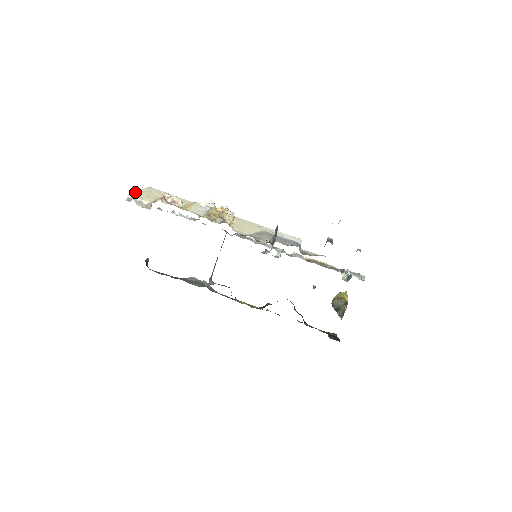
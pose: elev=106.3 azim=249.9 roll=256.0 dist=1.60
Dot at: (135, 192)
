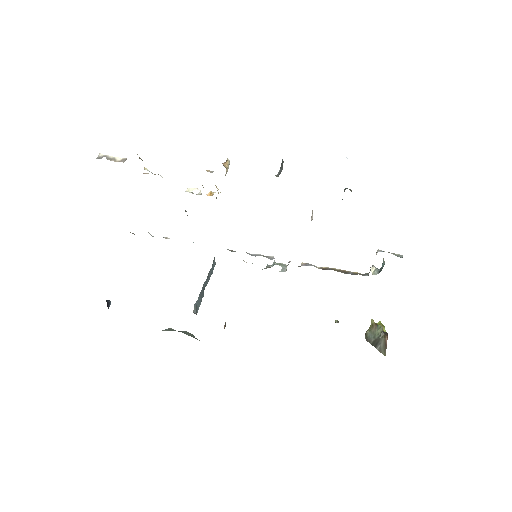
Dot at: occluded
